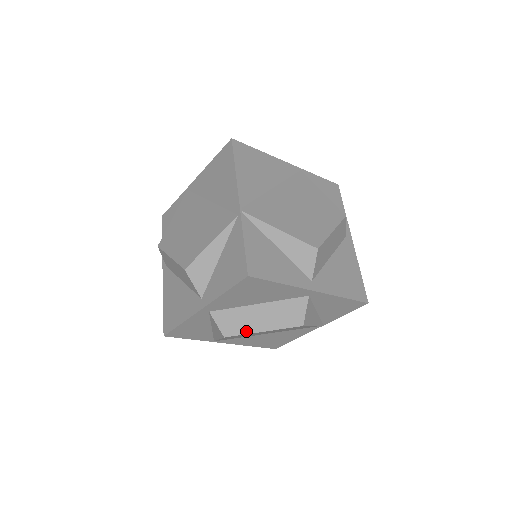
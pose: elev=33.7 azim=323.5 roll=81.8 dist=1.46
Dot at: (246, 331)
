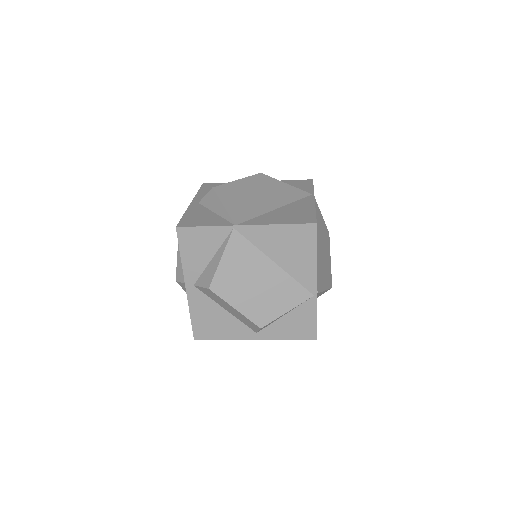
Dot at: occluded
